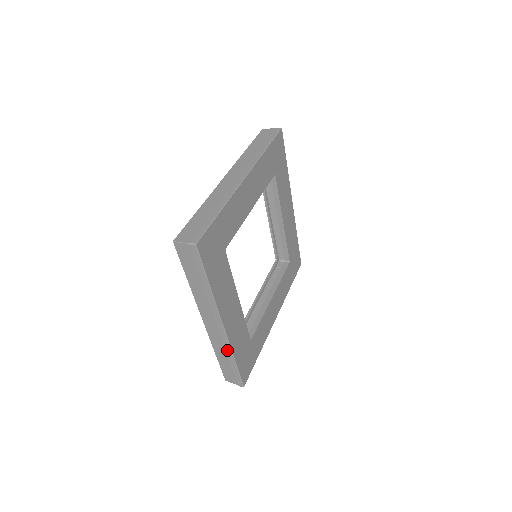
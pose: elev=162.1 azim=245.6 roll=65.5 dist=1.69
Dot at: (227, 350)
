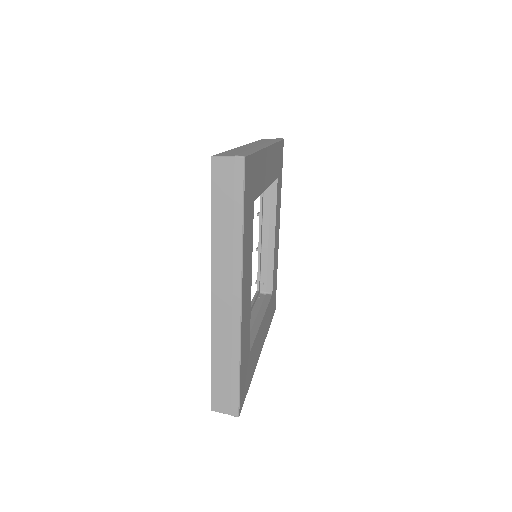
Dot at: occluded
